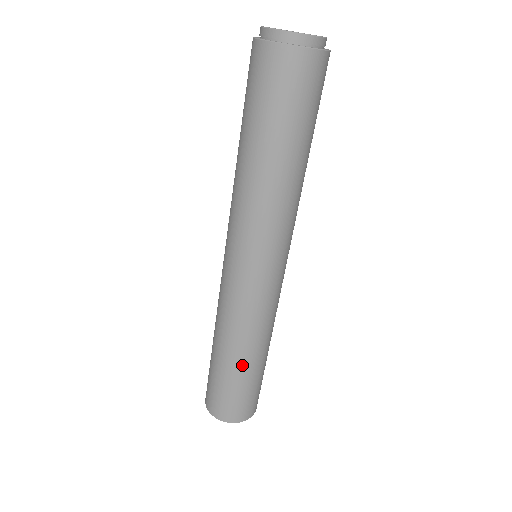
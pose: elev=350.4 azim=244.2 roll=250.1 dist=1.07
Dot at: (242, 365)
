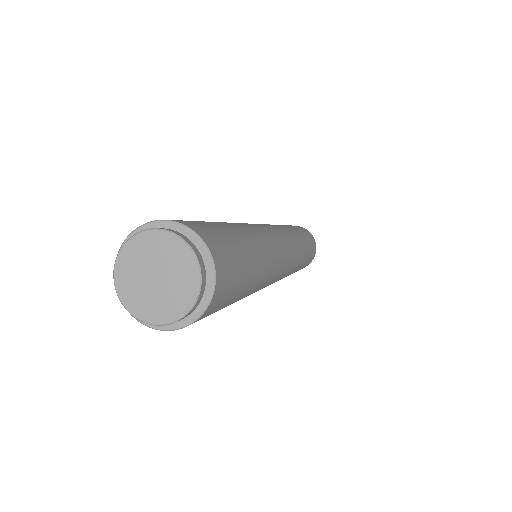
Dot at: occluded
